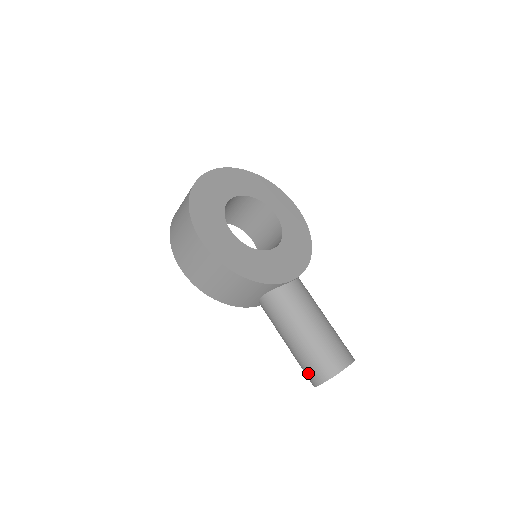
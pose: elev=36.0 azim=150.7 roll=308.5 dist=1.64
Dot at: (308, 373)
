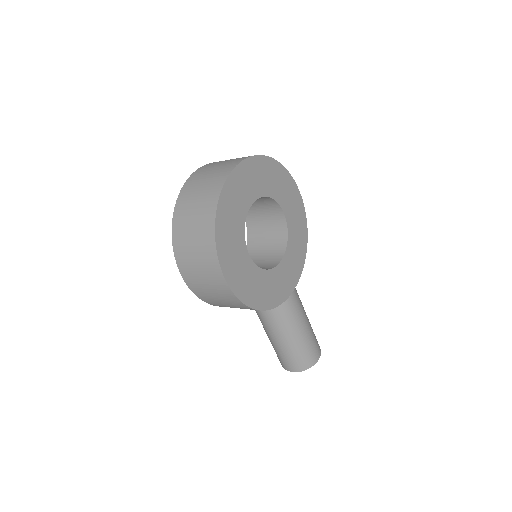
Dot at: (283, 362)
